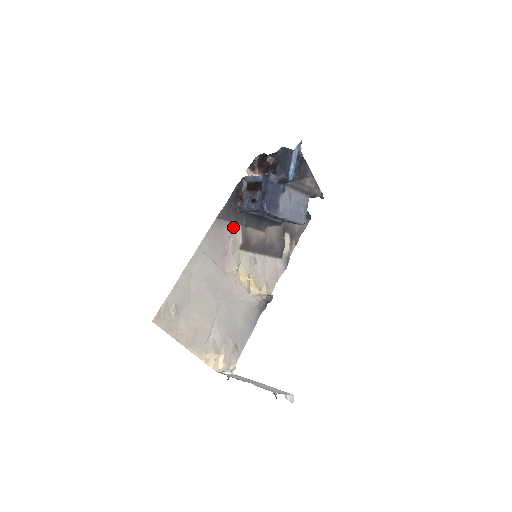
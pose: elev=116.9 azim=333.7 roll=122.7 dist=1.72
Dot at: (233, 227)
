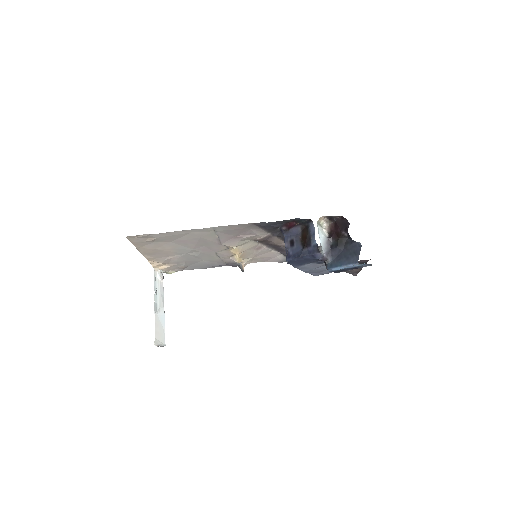
Dot at: (262, 231)
